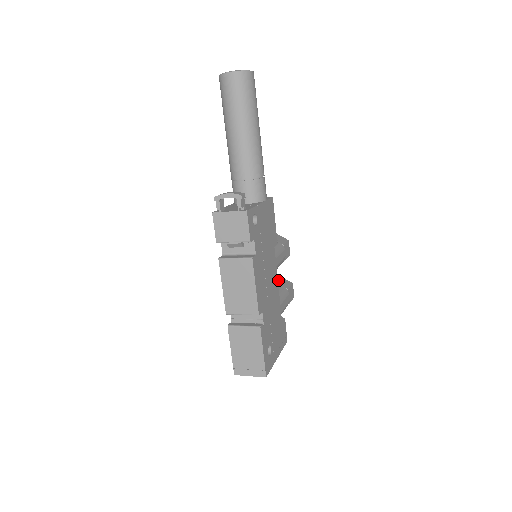
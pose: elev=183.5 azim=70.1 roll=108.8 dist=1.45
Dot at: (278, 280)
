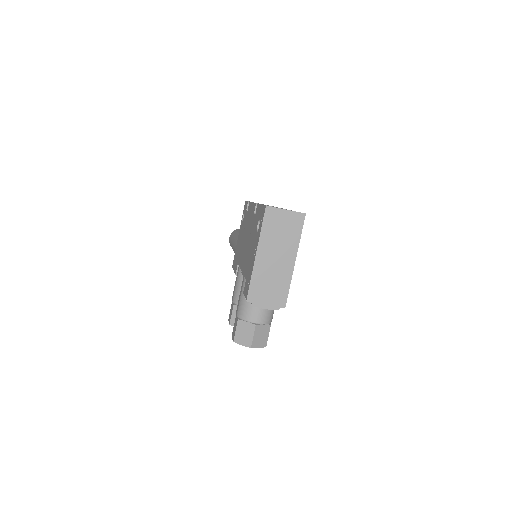
Dot at: occluded
